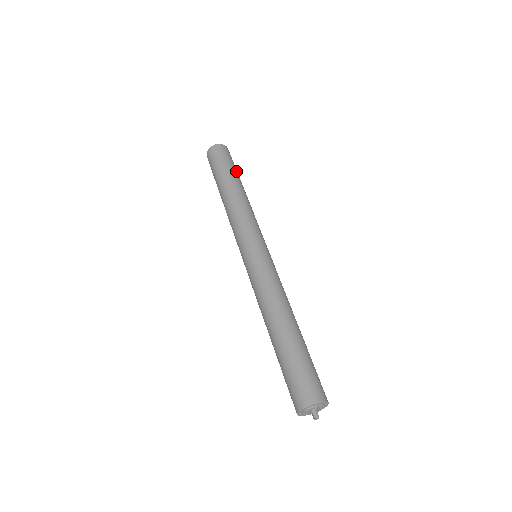
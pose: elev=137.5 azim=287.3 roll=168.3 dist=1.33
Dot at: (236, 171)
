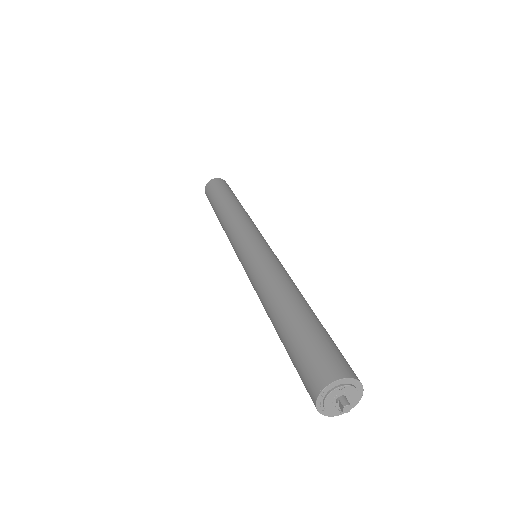
Dot at: occluded
